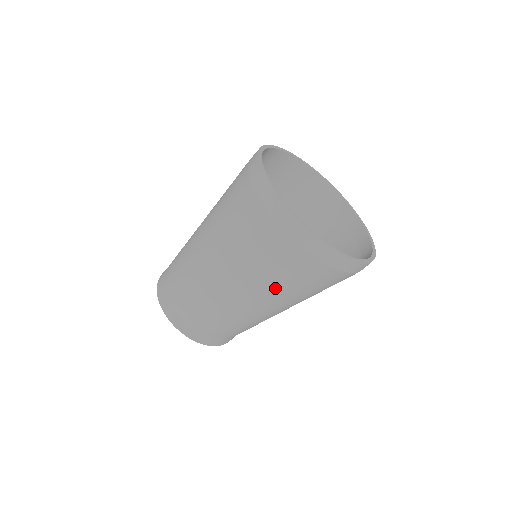
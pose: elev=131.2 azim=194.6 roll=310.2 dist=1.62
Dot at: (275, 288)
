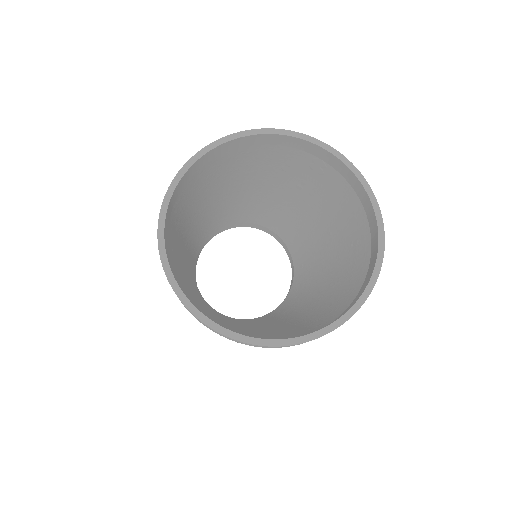
Dot at: occluded
